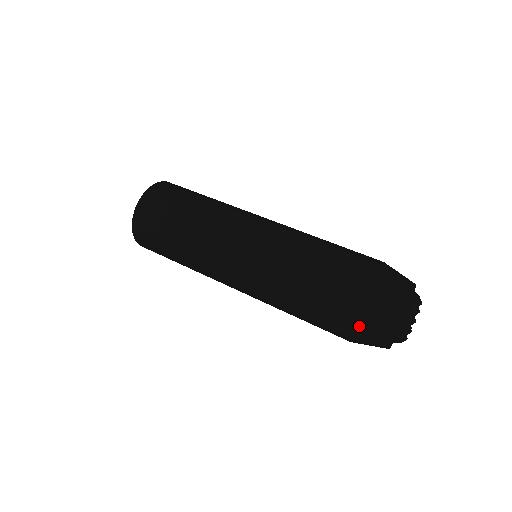
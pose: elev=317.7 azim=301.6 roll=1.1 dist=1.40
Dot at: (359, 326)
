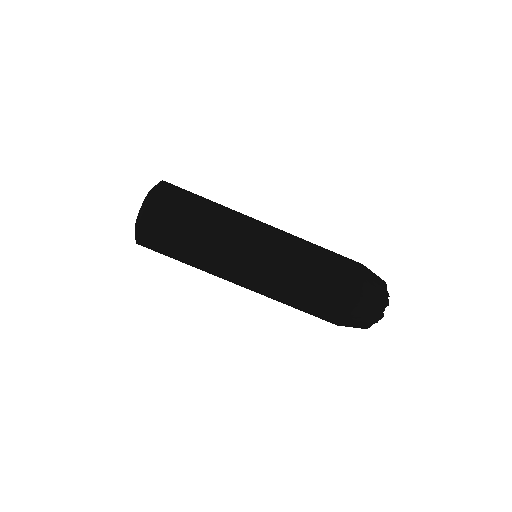
Dot at: occluded
